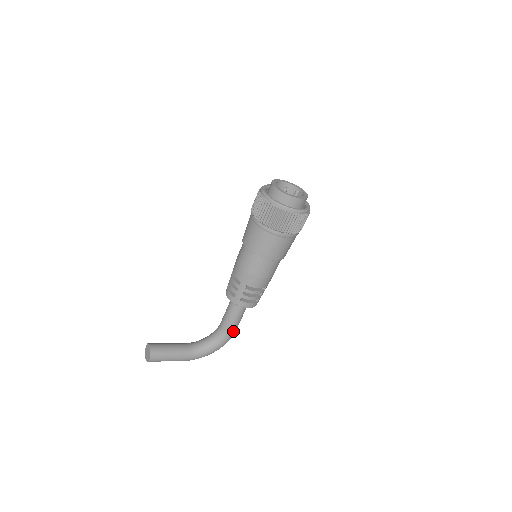
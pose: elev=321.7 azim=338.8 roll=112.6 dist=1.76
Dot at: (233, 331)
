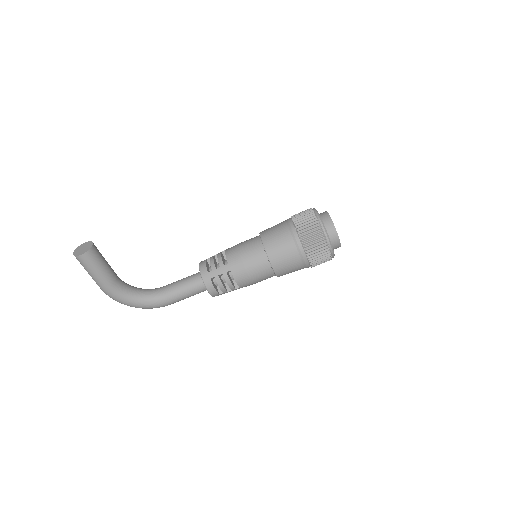
Dot at: (169, 302)
